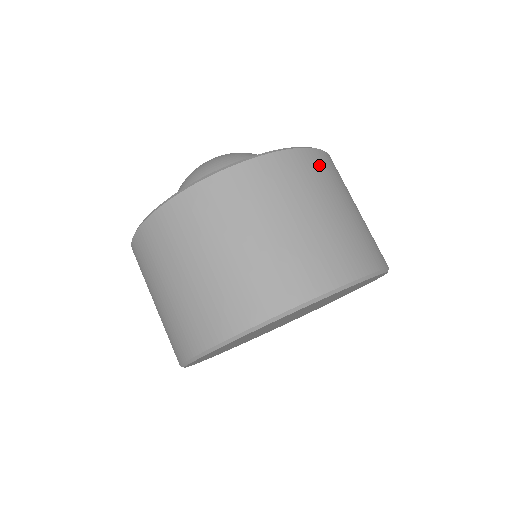
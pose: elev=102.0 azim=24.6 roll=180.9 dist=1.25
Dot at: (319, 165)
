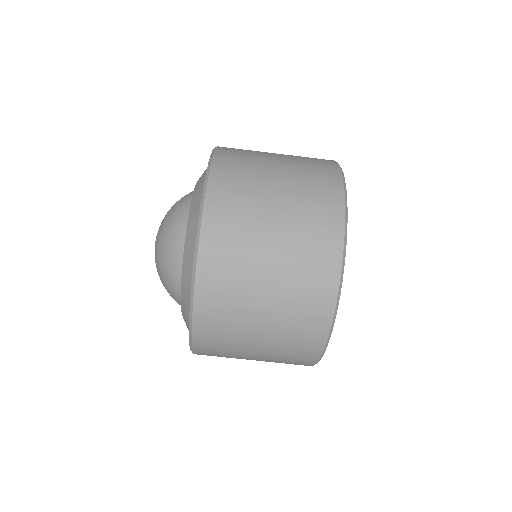
Dot at: occluded
